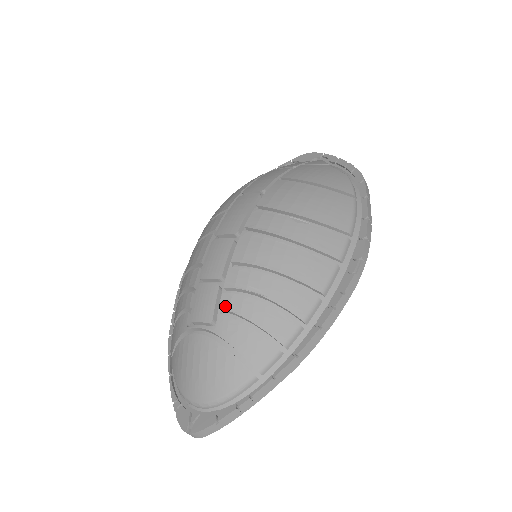
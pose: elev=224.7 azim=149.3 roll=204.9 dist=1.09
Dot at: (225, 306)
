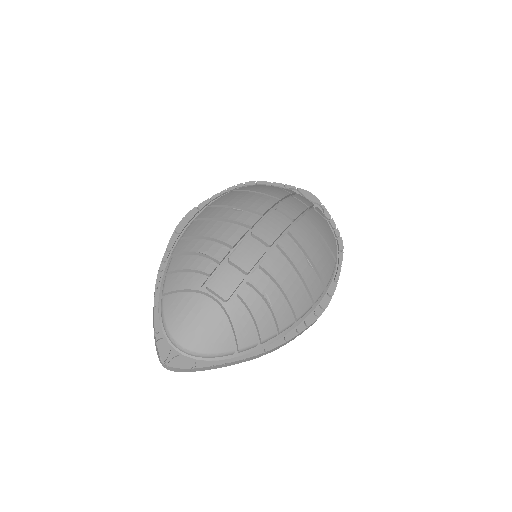
Dot at: (242, 295)
